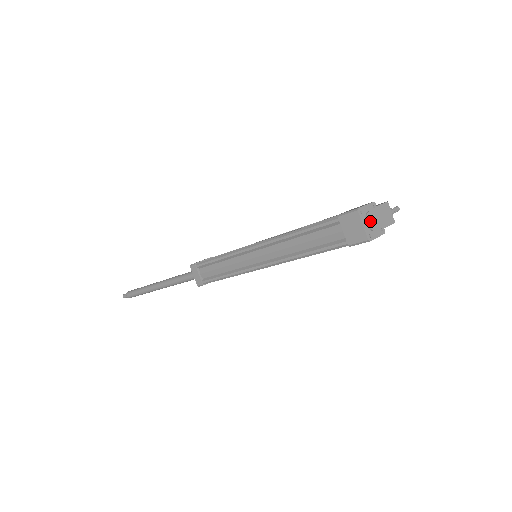
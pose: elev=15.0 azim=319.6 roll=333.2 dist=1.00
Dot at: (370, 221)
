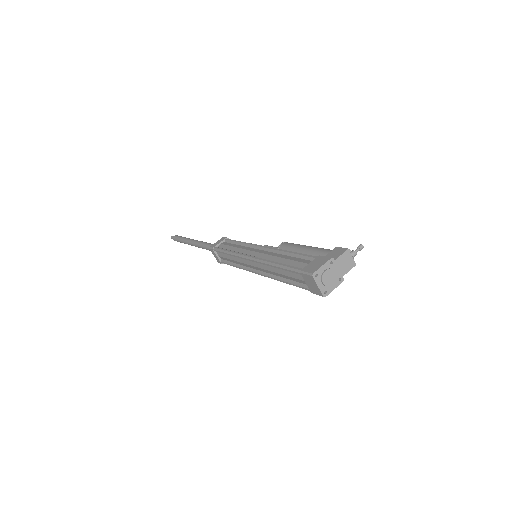
Dot at: (326, 280)
